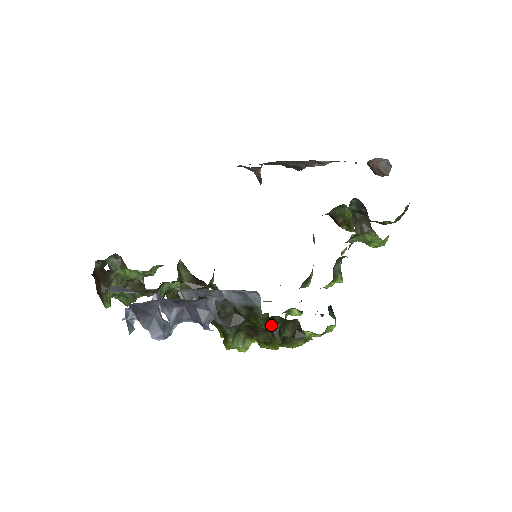
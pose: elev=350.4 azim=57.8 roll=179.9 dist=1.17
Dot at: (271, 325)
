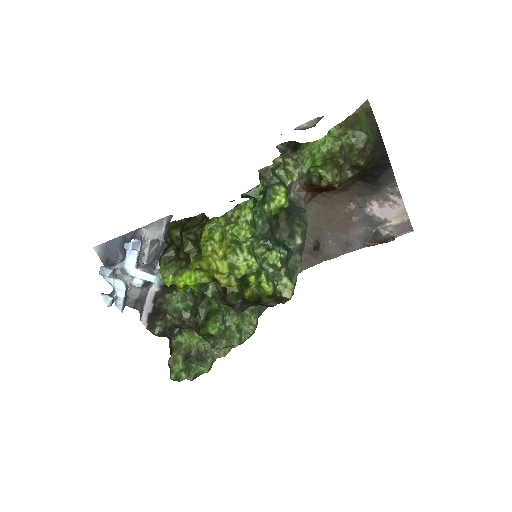
Dot at: (182, 230)
